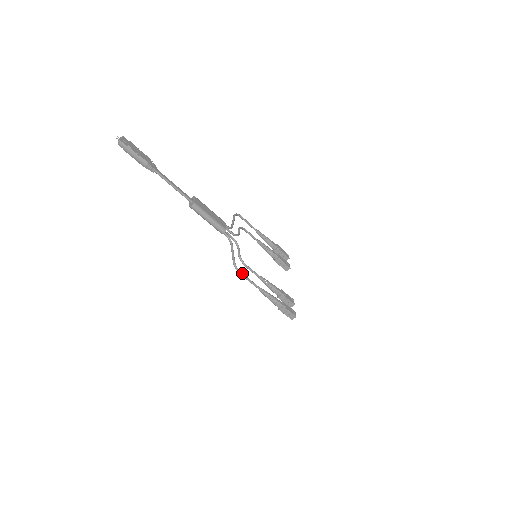
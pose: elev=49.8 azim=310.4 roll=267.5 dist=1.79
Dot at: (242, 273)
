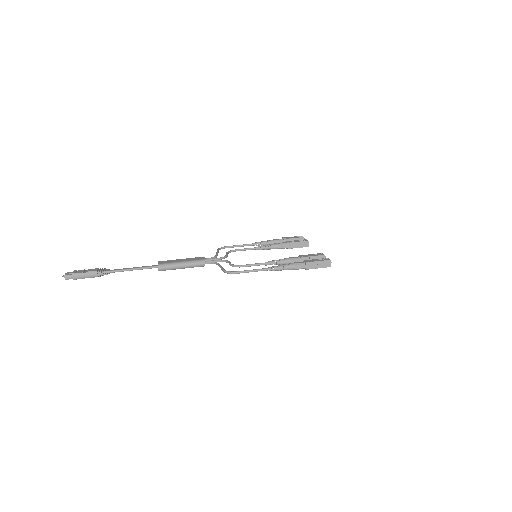
Dot at: (237, 271)
